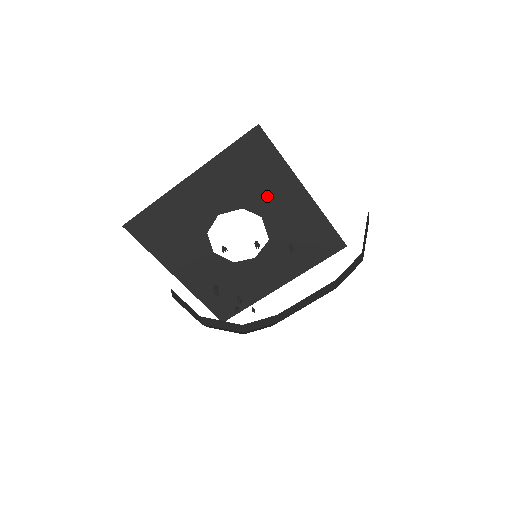
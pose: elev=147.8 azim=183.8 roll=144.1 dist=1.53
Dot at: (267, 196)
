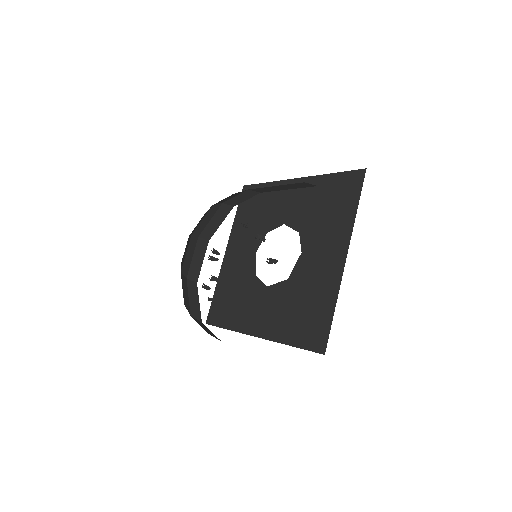
Dot at: (320, 237)
